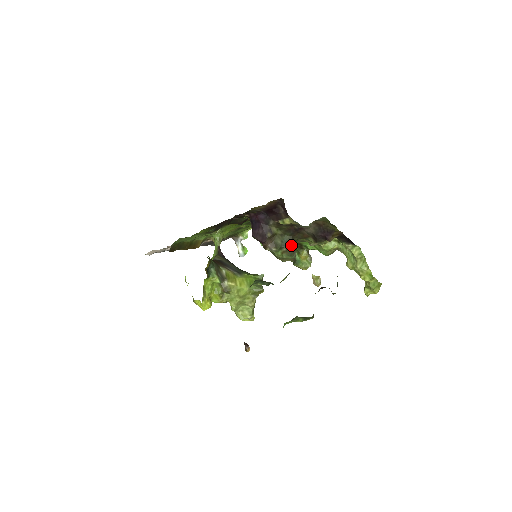
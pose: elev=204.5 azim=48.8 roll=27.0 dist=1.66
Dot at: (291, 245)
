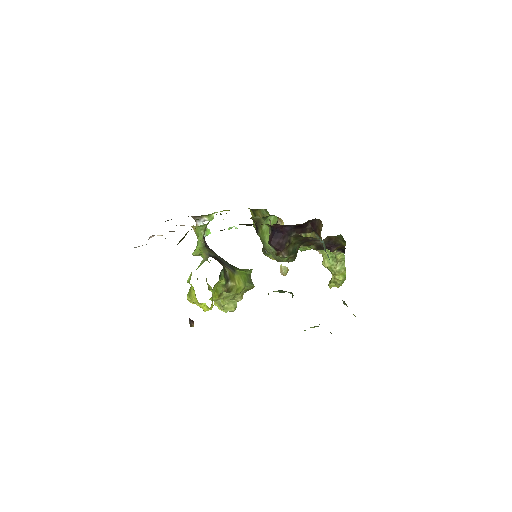
Dot at: (297, 251)
